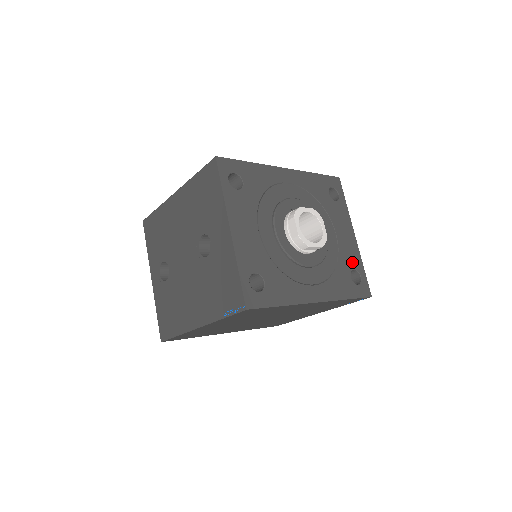
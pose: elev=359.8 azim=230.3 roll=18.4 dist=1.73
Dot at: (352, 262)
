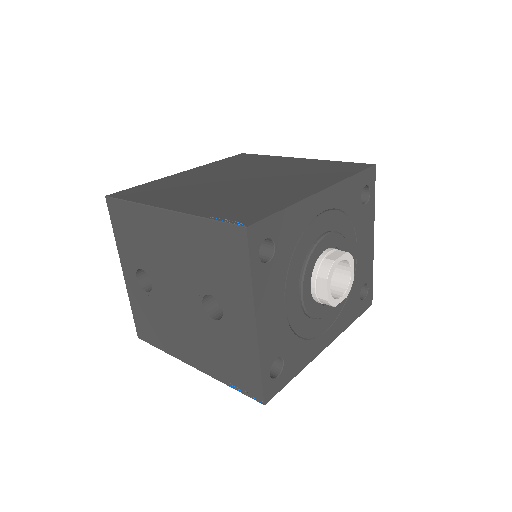
Dot at: (364, 276)
